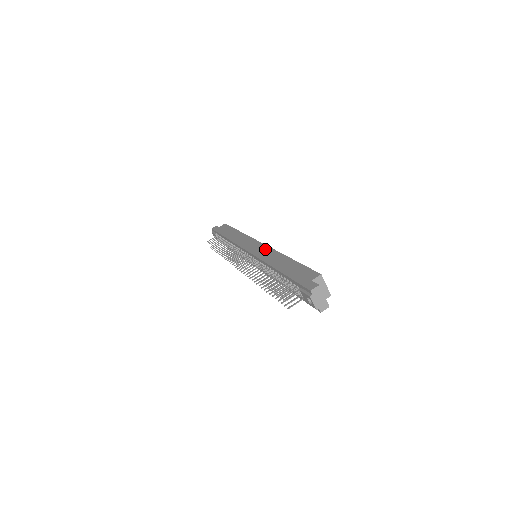
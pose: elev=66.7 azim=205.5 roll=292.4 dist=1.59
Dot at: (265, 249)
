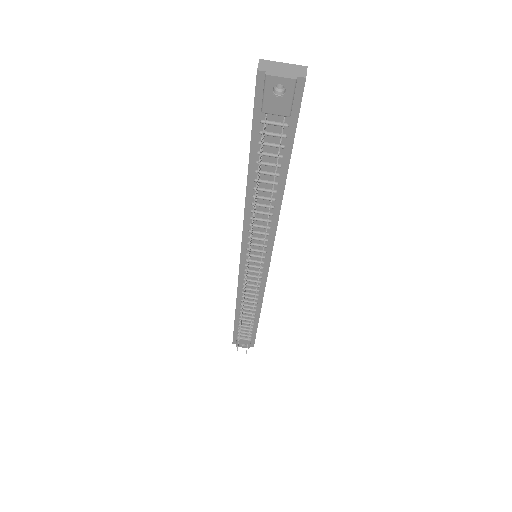
Dot at: occluded
